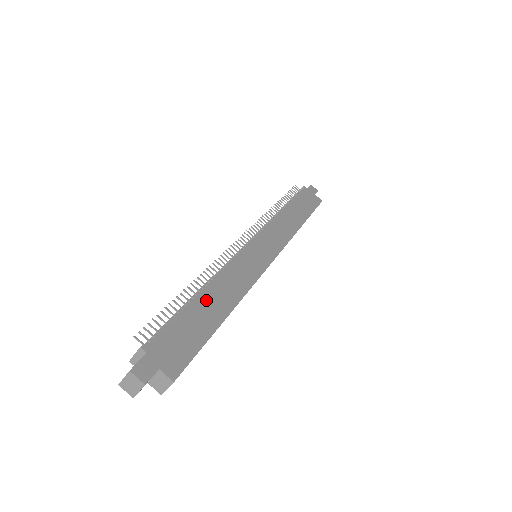
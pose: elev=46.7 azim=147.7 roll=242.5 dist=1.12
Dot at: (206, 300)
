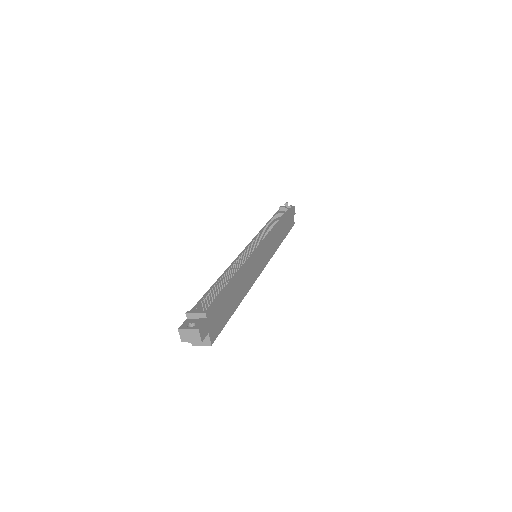
Dot at: (235, 287)
